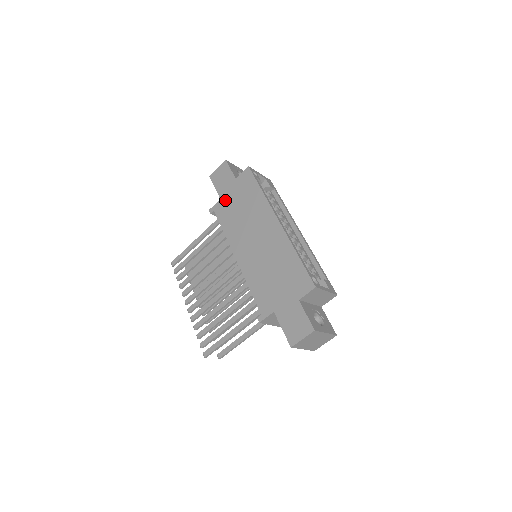
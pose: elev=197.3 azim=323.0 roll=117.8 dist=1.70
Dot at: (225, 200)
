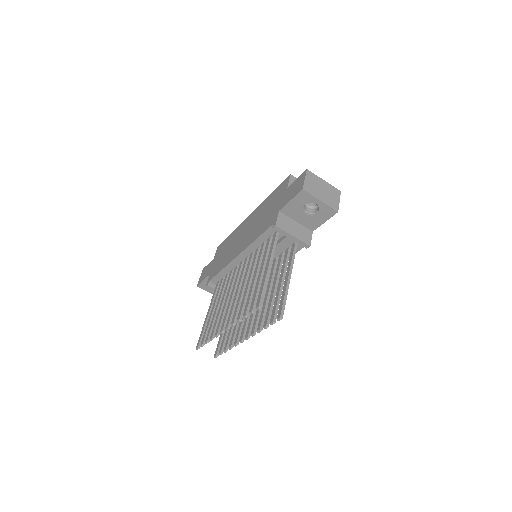
Dot at: (213, 269)
